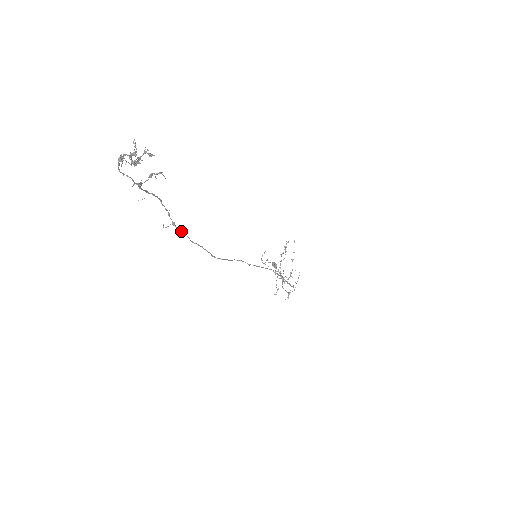
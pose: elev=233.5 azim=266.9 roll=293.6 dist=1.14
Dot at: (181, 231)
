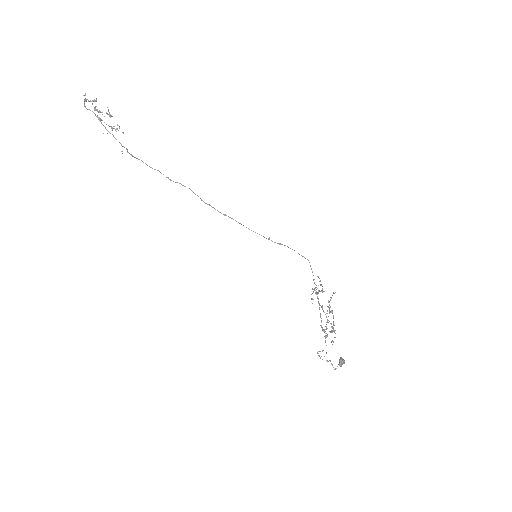
Dot at: occluded
